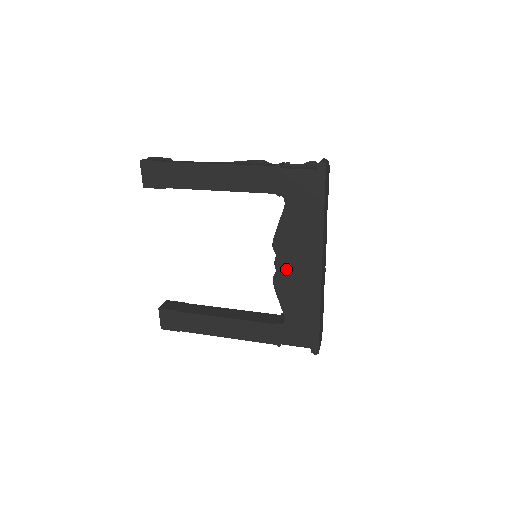
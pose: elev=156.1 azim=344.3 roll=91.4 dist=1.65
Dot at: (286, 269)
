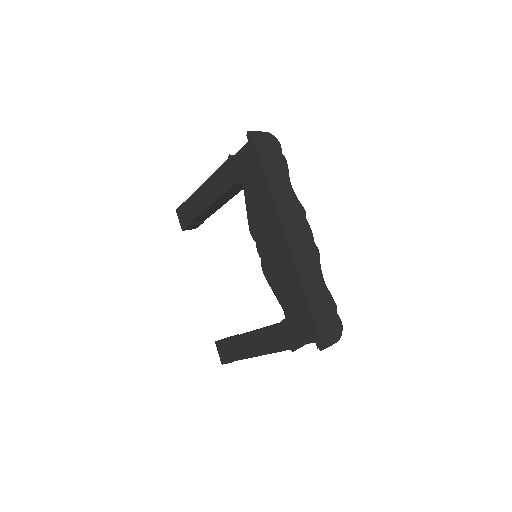
Dot at: (265, 253)
